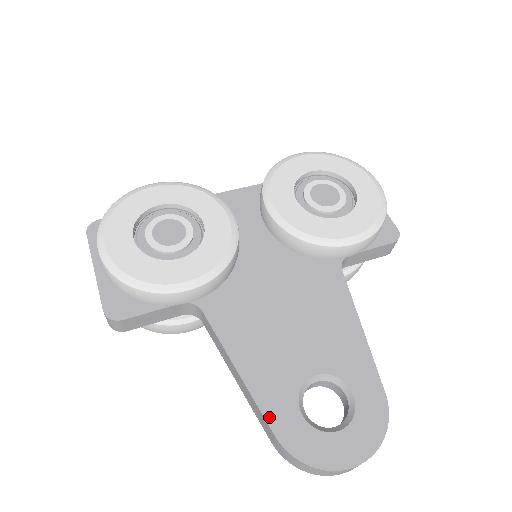
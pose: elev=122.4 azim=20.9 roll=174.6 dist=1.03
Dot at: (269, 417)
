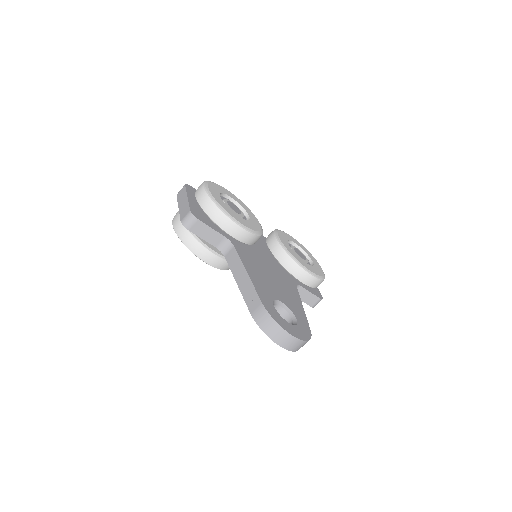
Dot at: (260, 295)
